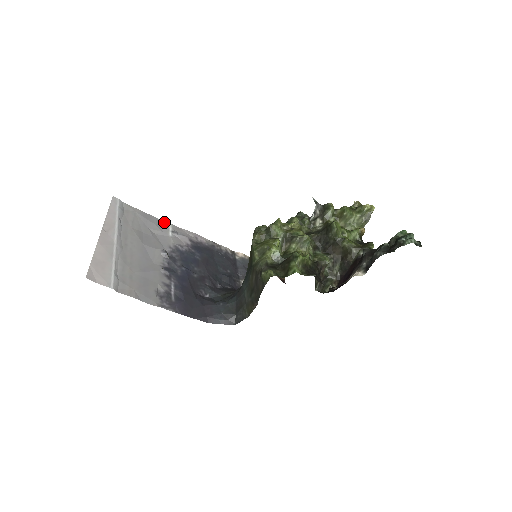
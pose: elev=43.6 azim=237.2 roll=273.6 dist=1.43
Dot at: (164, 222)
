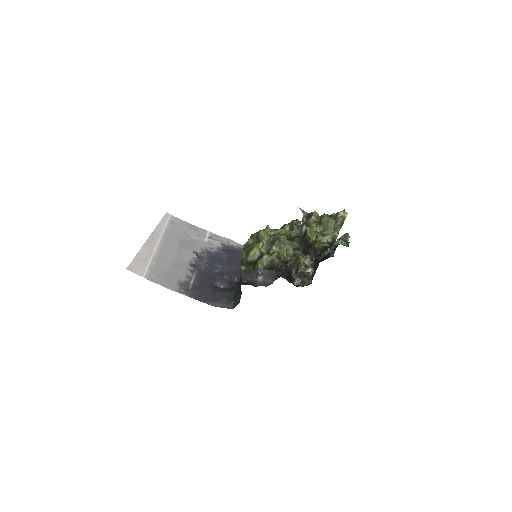
Dot at: (204, 230)
